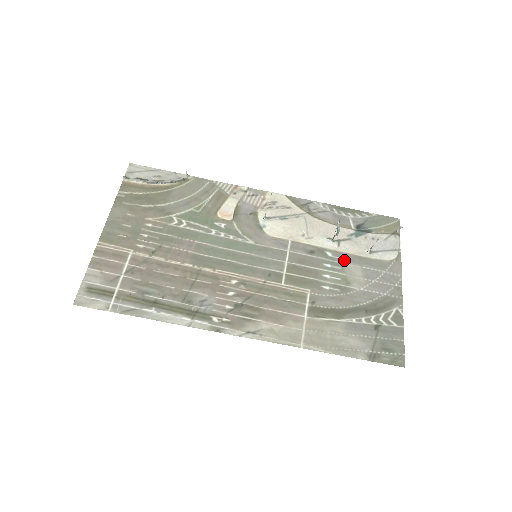
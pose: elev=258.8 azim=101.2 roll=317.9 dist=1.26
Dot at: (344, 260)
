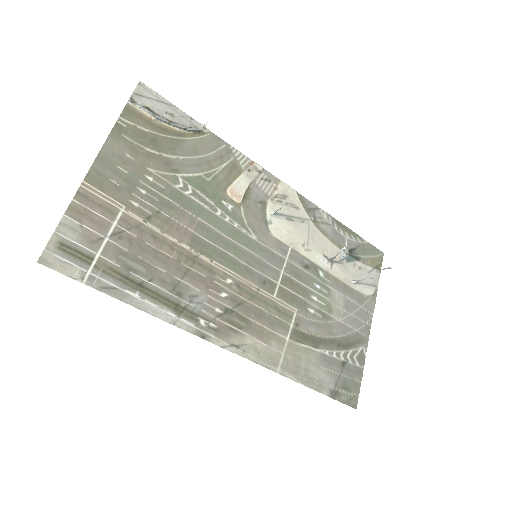
Dot at: (332, 284)
